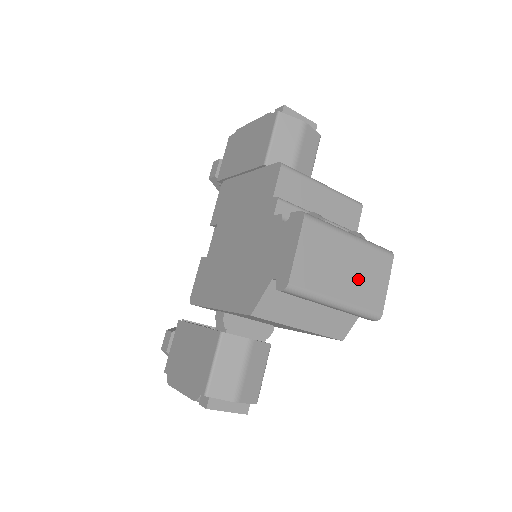
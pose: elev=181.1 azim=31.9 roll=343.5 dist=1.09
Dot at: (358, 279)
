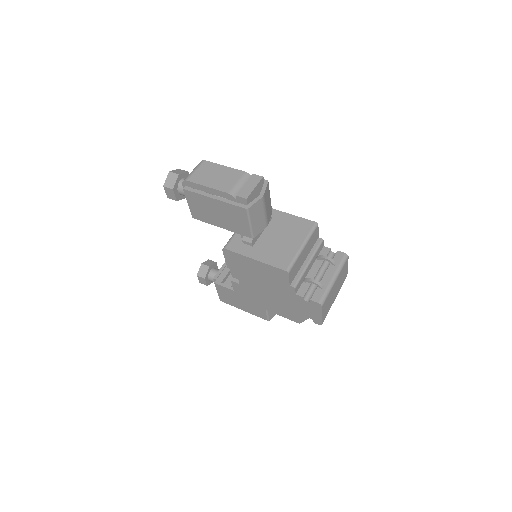
Dot at: (339, 284)
